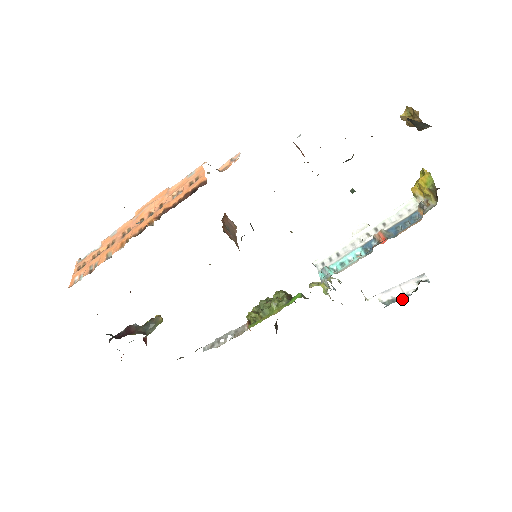
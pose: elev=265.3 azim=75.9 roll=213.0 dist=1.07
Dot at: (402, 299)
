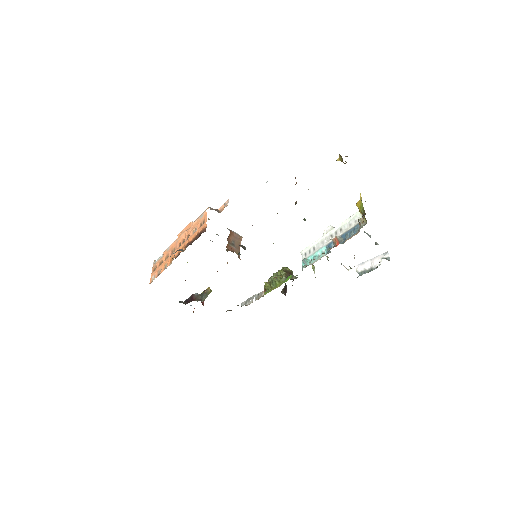
Dot at: occluded
